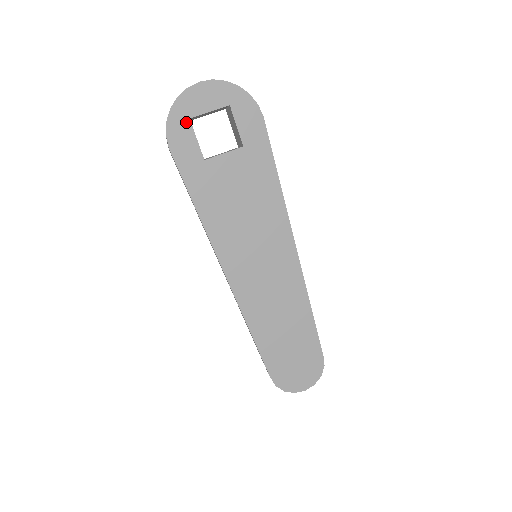
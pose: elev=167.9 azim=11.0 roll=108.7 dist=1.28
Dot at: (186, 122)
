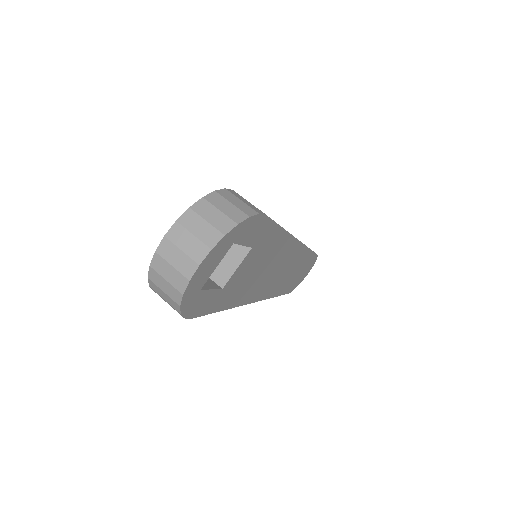
Dot at: (198, 295)
